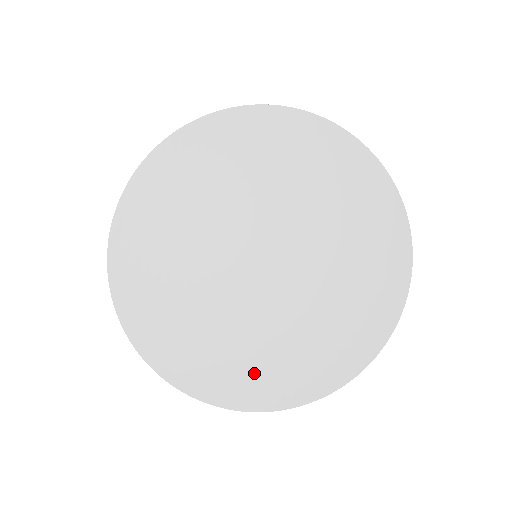
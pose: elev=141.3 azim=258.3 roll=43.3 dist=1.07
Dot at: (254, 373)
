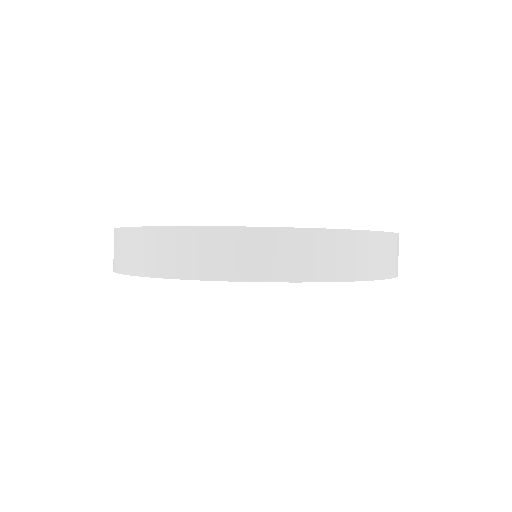
Dot at: occluded
